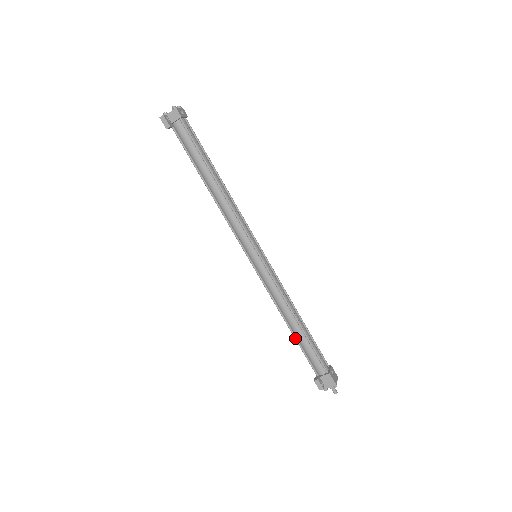
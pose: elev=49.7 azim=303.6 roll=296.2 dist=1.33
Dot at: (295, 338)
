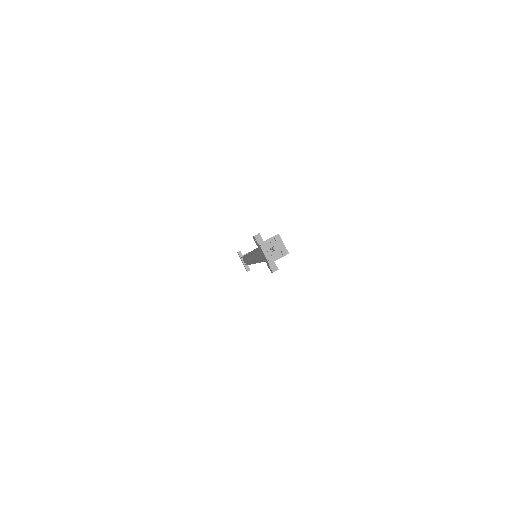
Dot at: occluded
